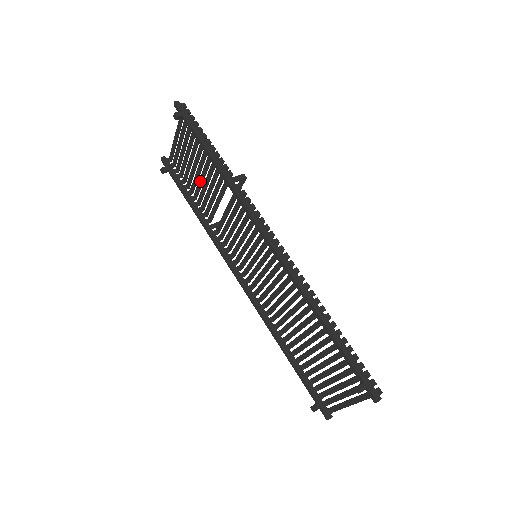
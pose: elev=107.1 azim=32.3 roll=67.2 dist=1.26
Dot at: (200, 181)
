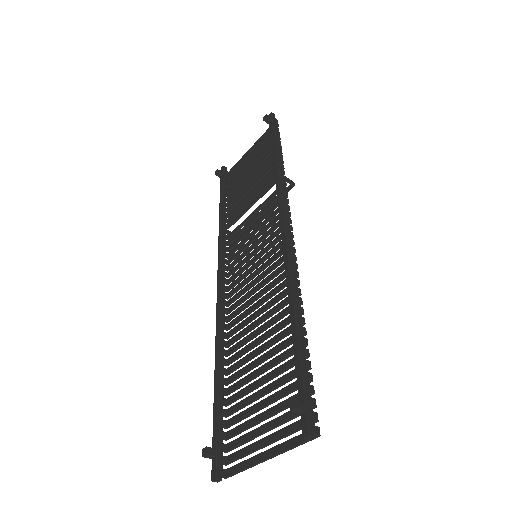
Dot at: (245, 187)
